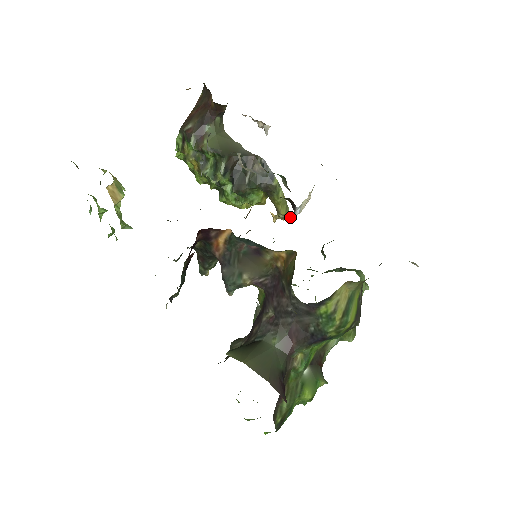
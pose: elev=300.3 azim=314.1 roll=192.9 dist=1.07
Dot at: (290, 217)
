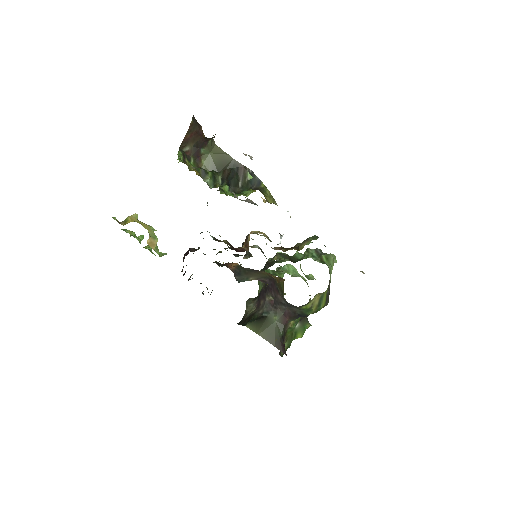
Dot at: (277, 205)
